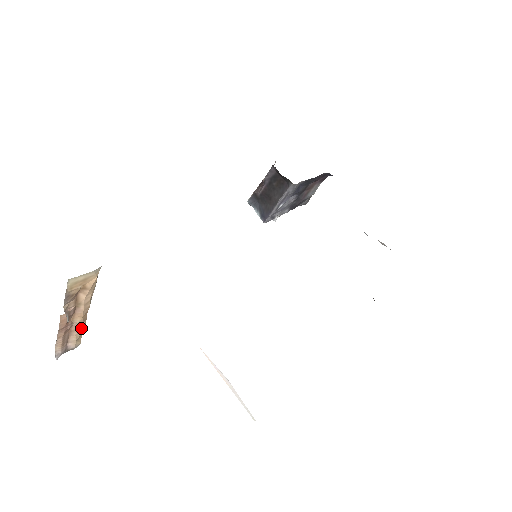
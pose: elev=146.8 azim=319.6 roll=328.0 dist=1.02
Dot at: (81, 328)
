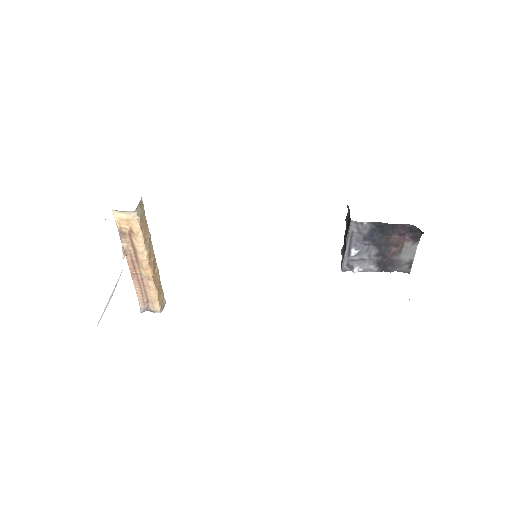
Dot at: (151, 287)
